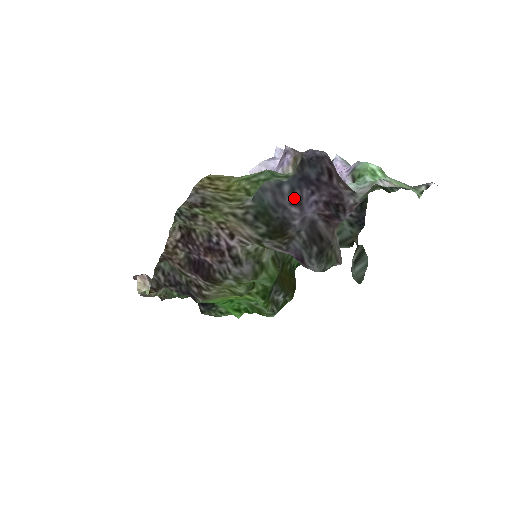
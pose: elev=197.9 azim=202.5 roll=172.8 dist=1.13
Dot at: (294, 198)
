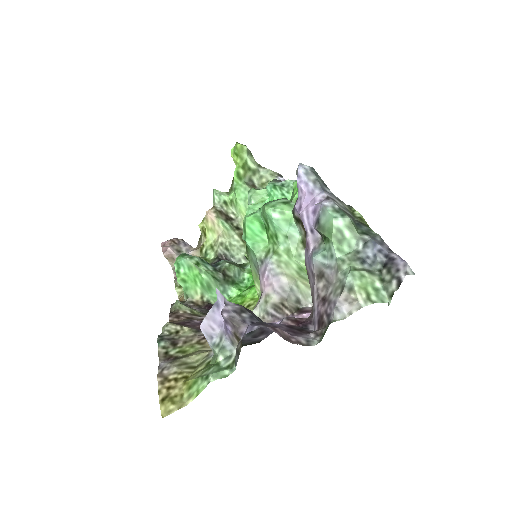
Dot at: (254, 334)
